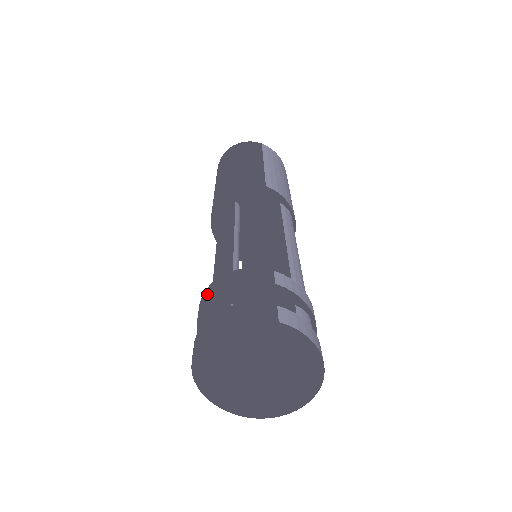
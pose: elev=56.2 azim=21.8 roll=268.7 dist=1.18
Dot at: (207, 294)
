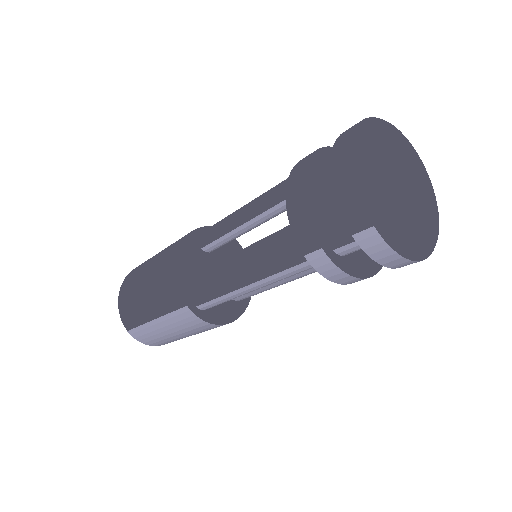
Dot at: occluded
